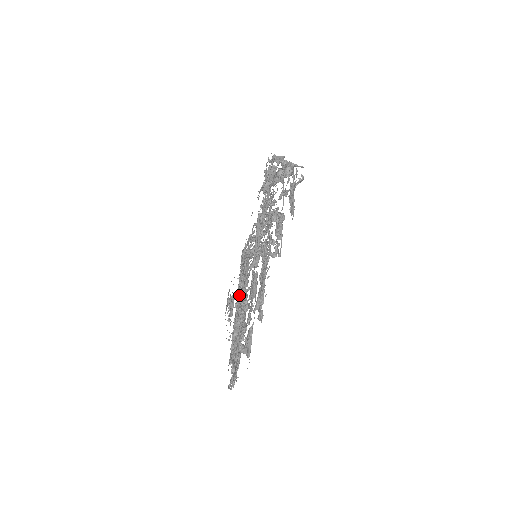
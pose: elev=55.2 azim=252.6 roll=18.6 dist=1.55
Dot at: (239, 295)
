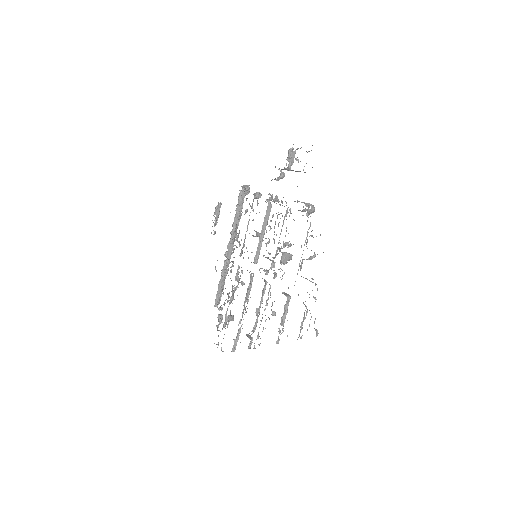
Dot at: occluded
